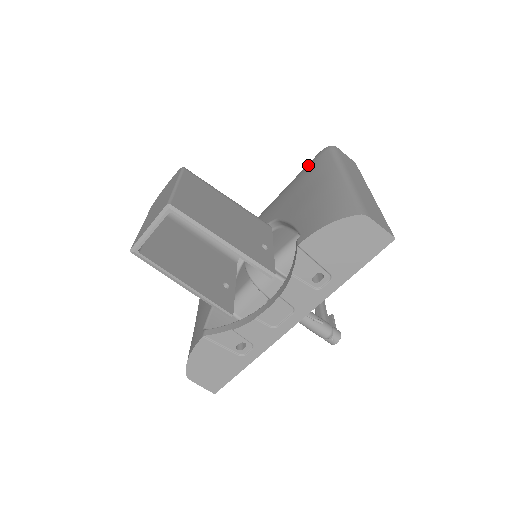
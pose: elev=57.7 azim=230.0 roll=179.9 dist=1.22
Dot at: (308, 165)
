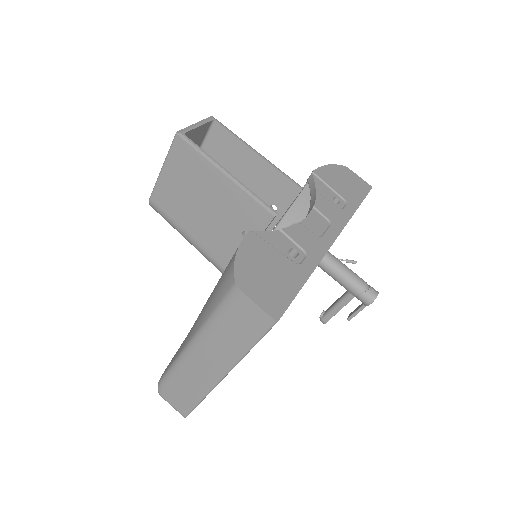
Dot at: occluded
